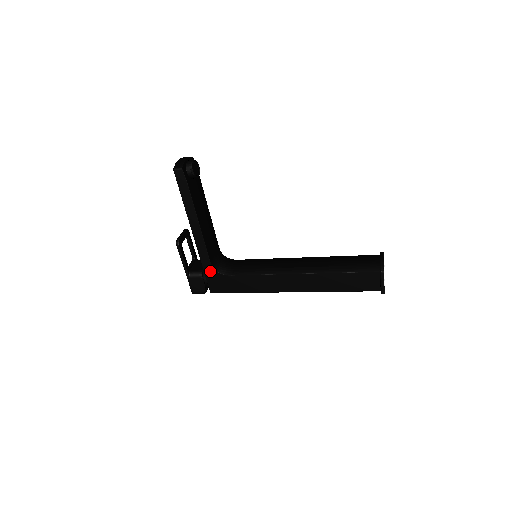
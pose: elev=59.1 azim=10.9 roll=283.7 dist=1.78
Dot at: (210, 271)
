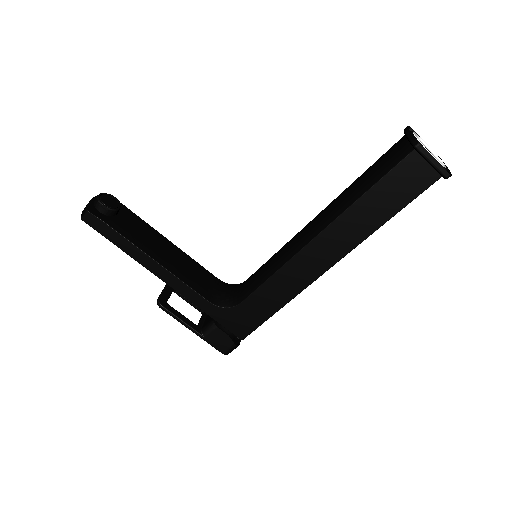
Dot at: (218, 313)
